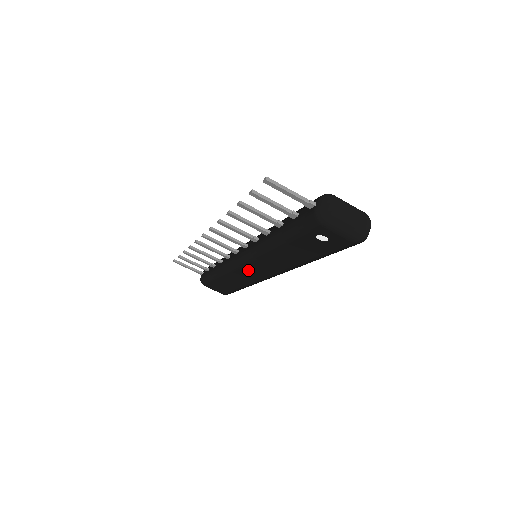
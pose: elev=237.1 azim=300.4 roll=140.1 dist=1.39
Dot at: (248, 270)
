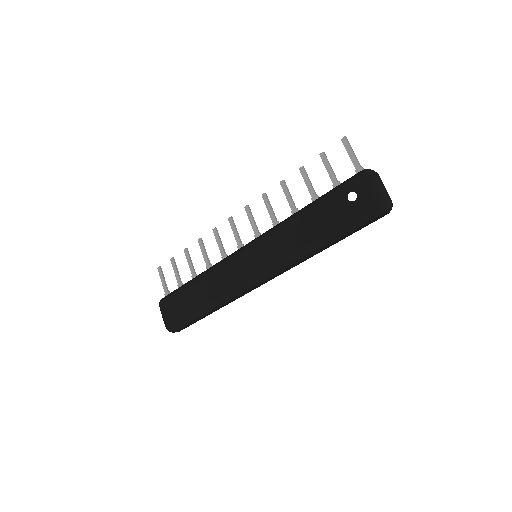
Dot at: (240, 263)
